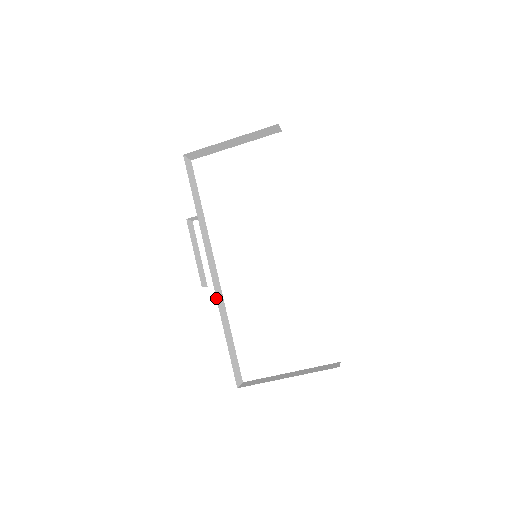
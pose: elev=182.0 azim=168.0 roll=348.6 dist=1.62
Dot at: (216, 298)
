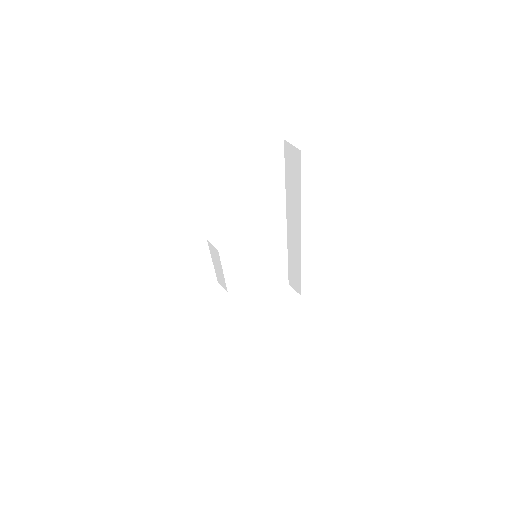
Dot at: occluded
